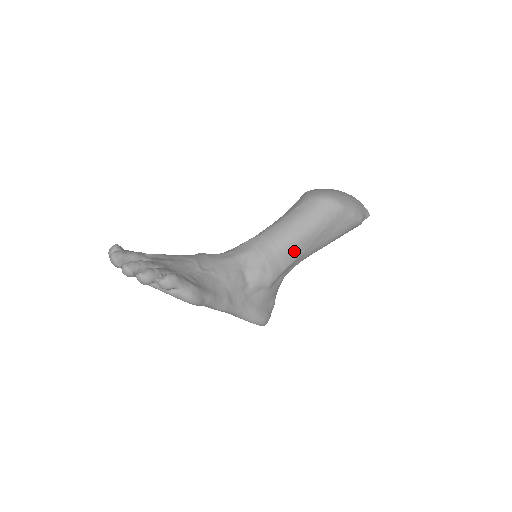
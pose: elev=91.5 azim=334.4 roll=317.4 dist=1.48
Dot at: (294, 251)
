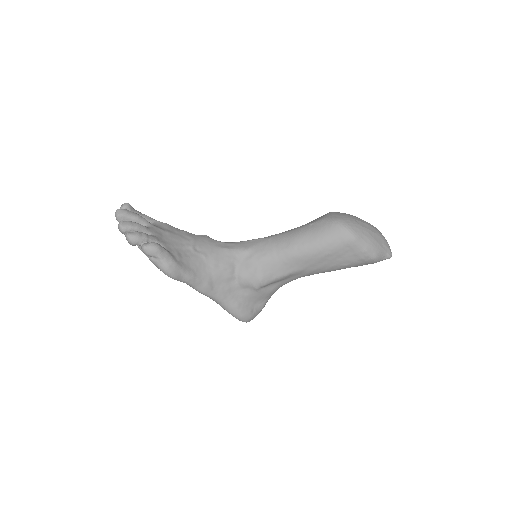
Dot at: (292, 264)
